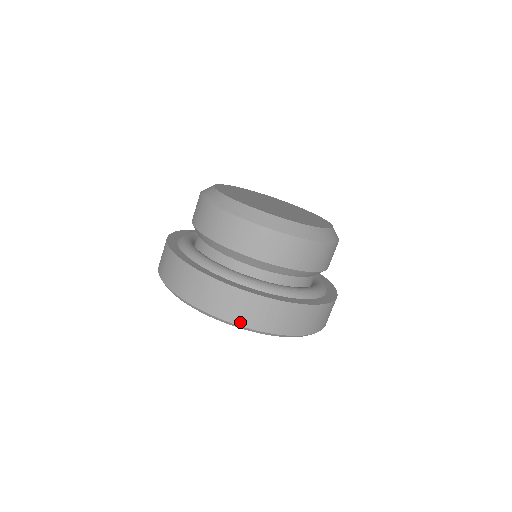
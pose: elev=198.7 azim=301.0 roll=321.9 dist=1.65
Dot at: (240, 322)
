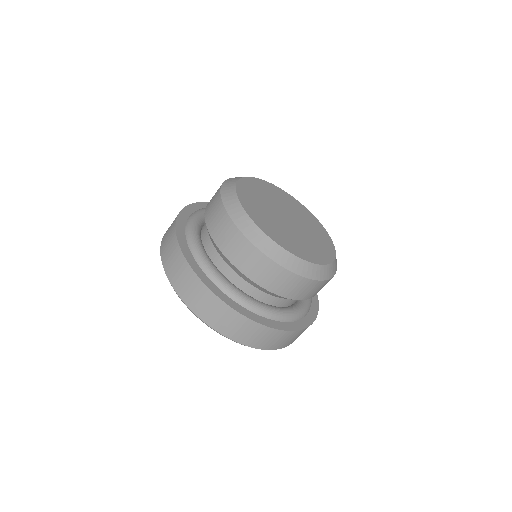
Dot at: (223, 332)
